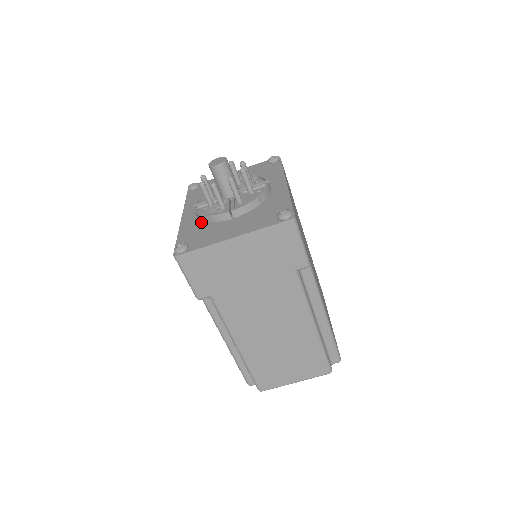
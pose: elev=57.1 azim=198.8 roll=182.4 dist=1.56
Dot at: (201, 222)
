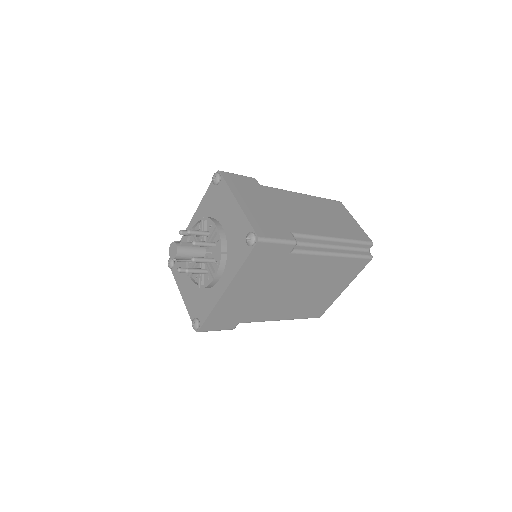
Dot at: occluded
